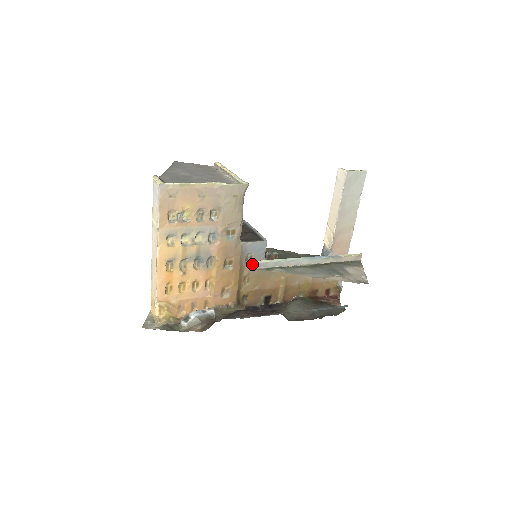
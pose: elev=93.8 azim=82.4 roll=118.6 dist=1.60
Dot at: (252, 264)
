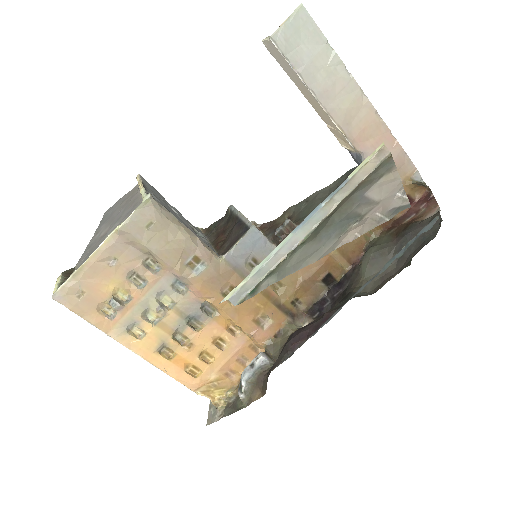
Dot at: occluded
